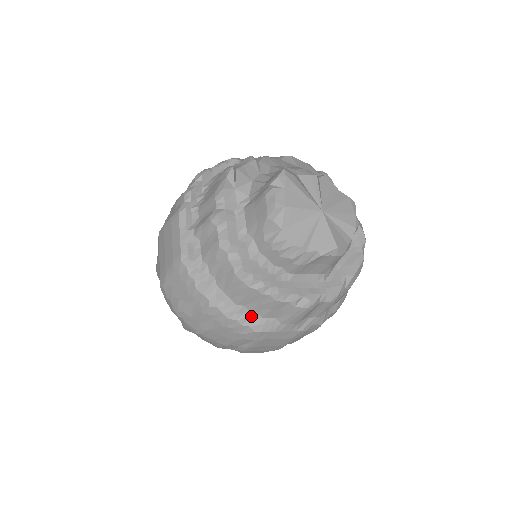
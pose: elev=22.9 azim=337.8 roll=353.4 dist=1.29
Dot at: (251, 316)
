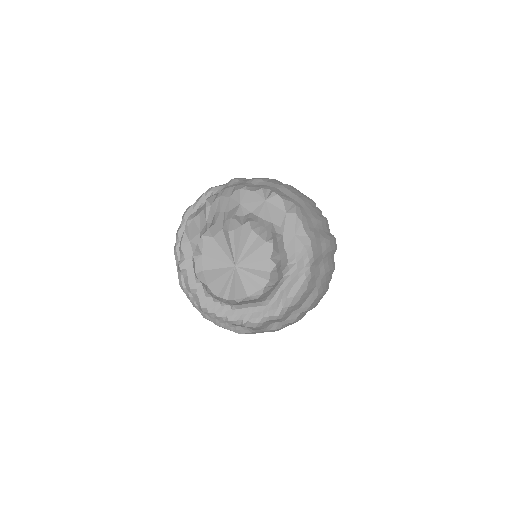
Dot at: (229, 325)
